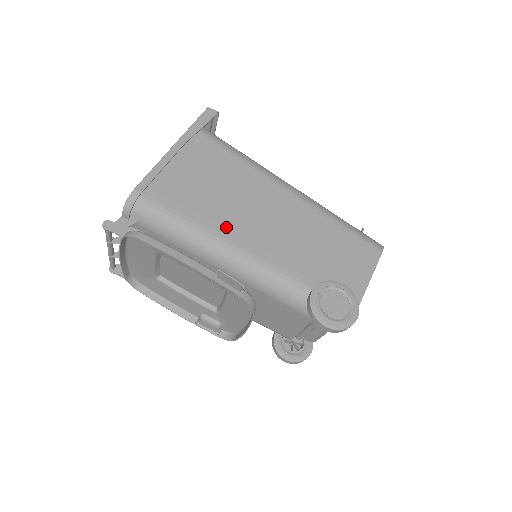
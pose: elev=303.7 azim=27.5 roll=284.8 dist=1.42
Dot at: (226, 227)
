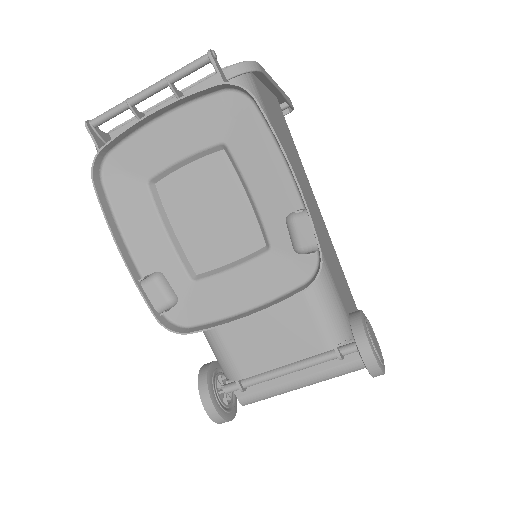
Dot at: occluded
